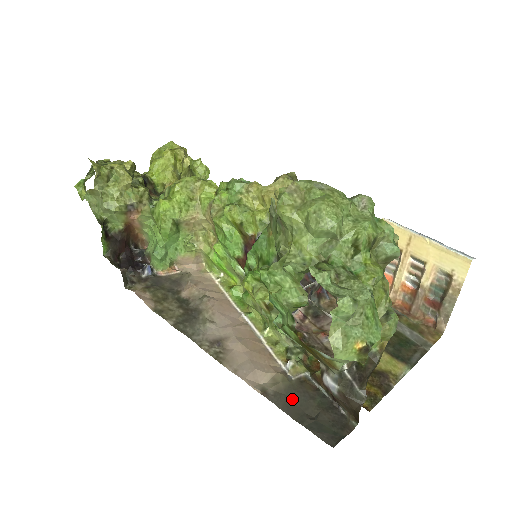
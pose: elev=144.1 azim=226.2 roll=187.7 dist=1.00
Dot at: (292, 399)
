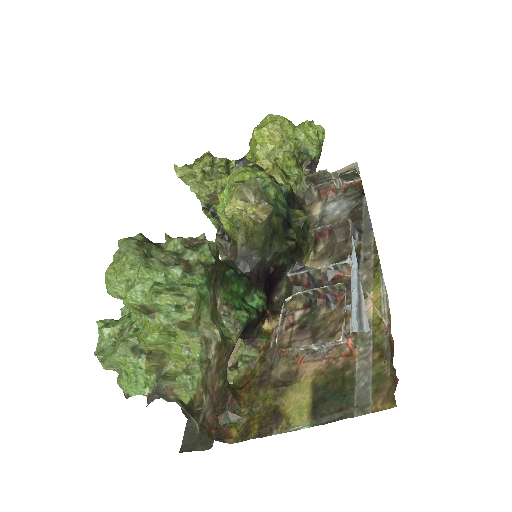
Dot at: occluded
